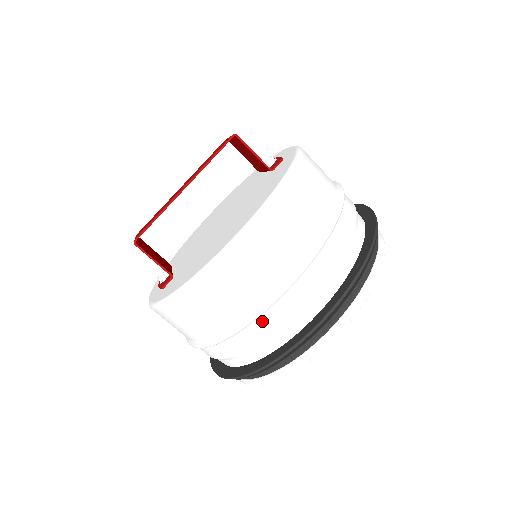
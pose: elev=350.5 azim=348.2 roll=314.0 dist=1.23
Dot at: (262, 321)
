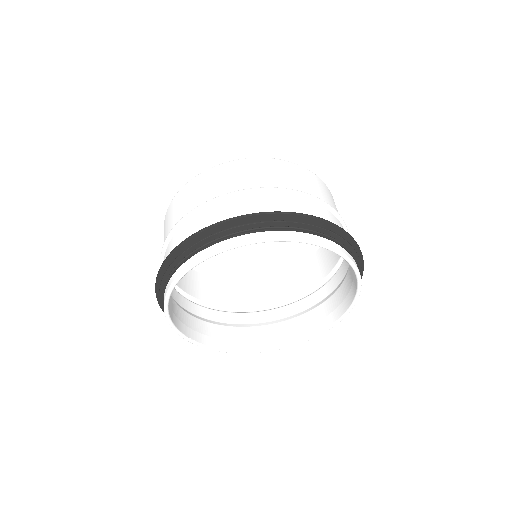
Dot at: (184, 227)
